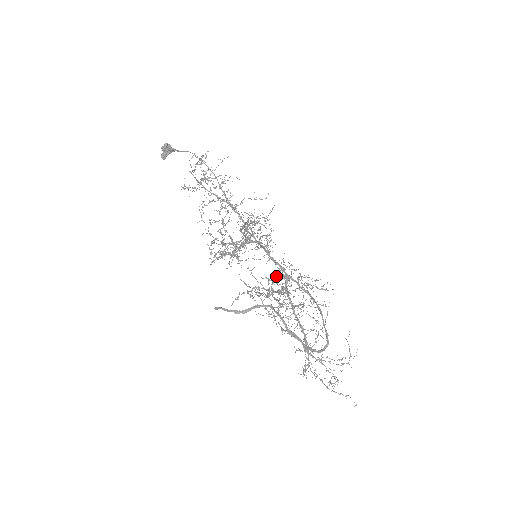
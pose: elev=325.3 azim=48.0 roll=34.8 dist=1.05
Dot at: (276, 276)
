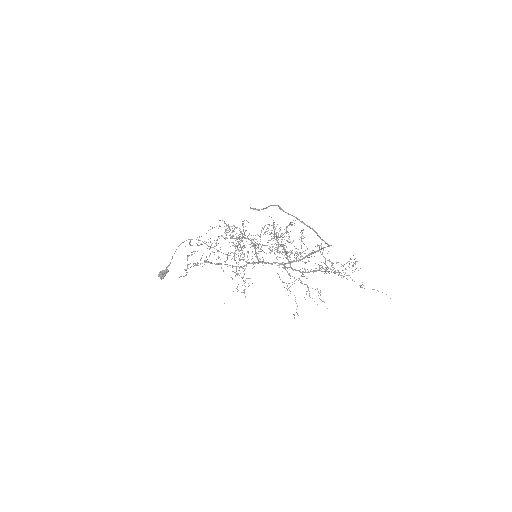
Dot at: occluded
